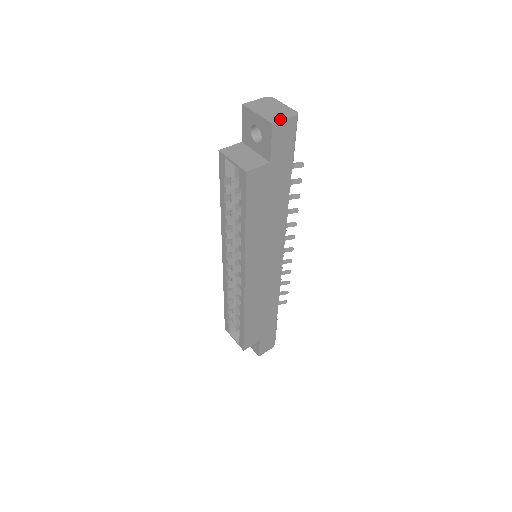
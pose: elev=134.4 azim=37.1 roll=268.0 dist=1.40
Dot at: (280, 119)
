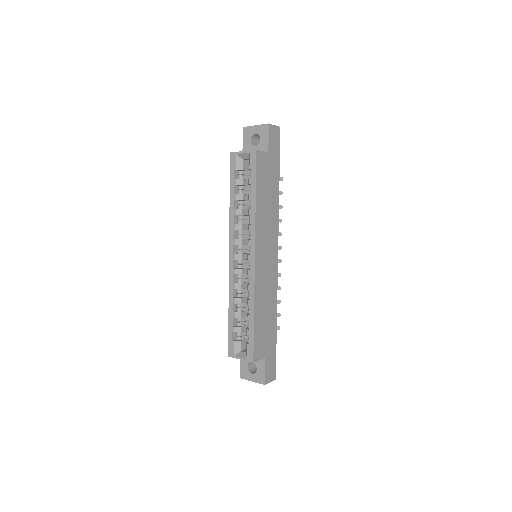
Dot at: (272, 125)
